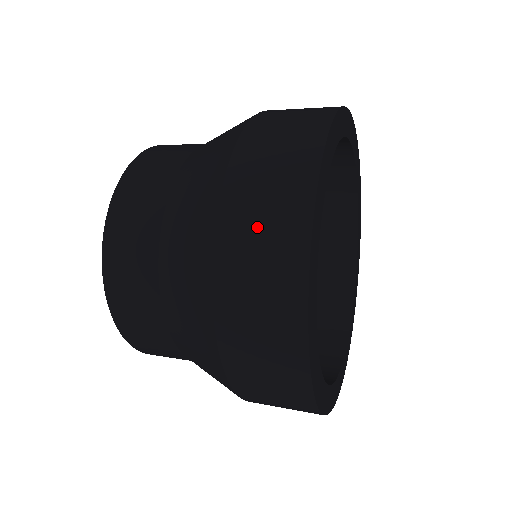
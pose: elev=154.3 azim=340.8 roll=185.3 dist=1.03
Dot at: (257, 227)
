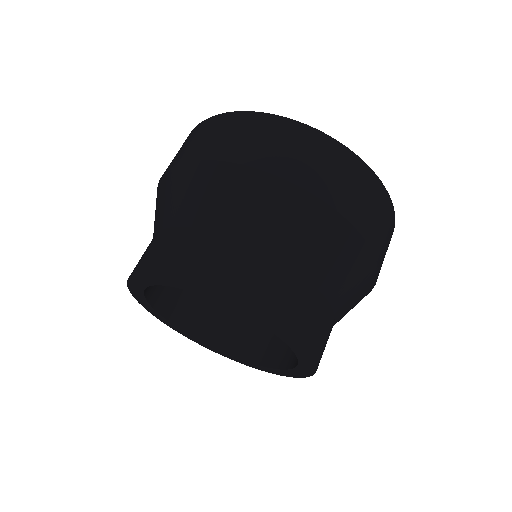
Dot at: (271, 145)
